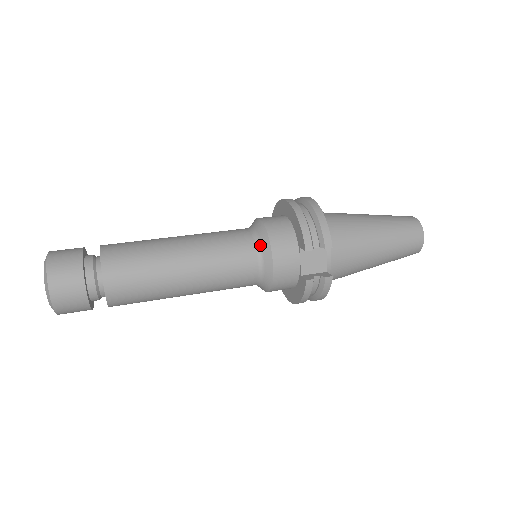
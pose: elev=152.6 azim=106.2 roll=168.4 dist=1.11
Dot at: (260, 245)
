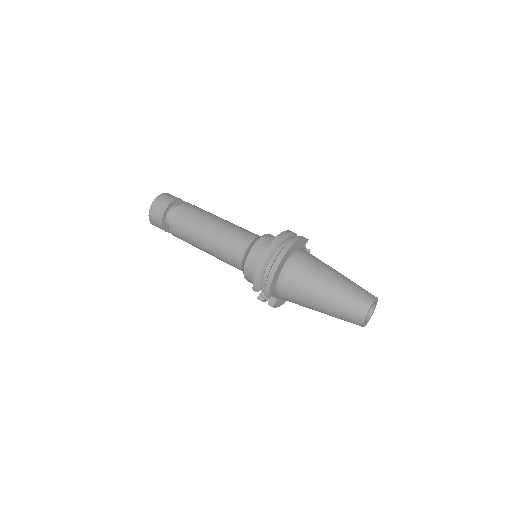
Dot at: (243, 263)
